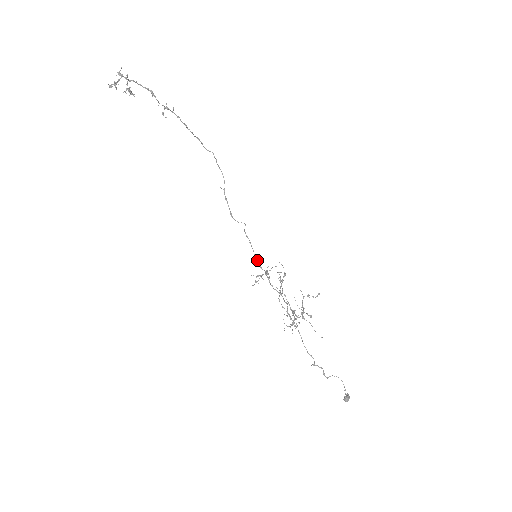
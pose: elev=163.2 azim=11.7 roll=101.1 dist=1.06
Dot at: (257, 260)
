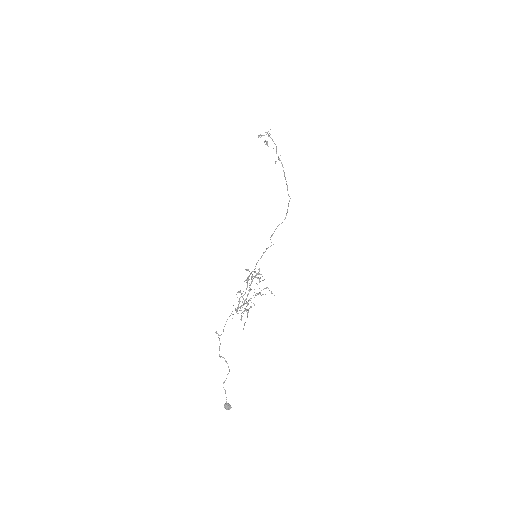
Dot at: occluded
